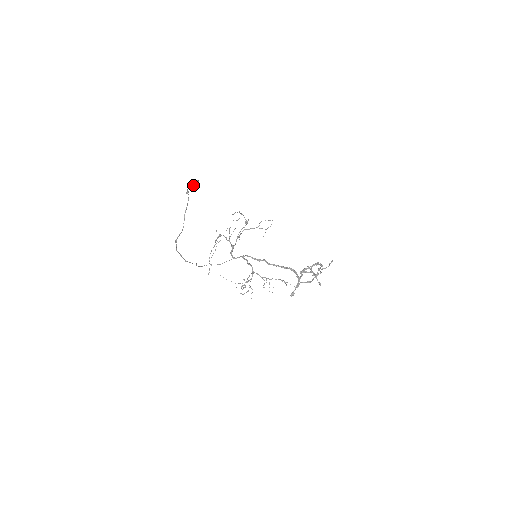
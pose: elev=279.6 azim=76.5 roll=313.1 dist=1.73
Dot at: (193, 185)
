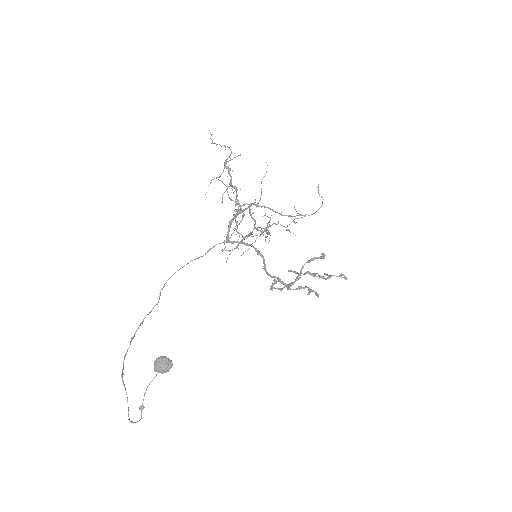
Dot at: (160, 370)
